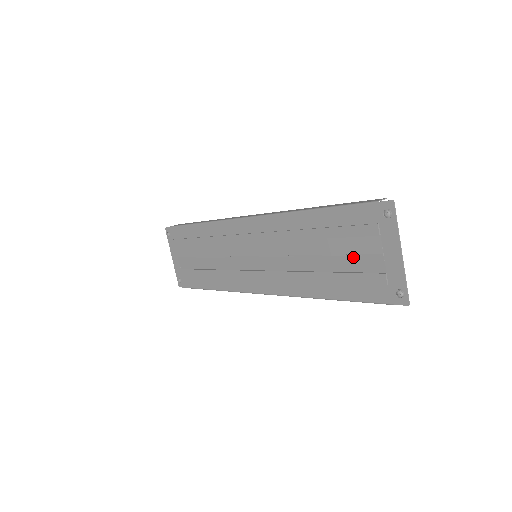
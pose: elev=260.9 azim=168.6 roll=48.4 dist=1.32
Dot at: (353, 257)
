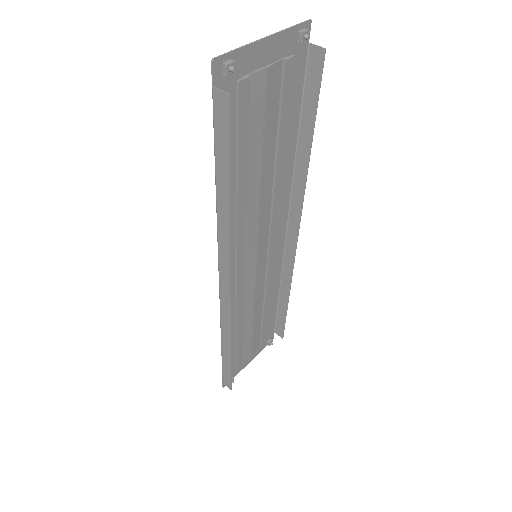
Dot at: (259, 114)
